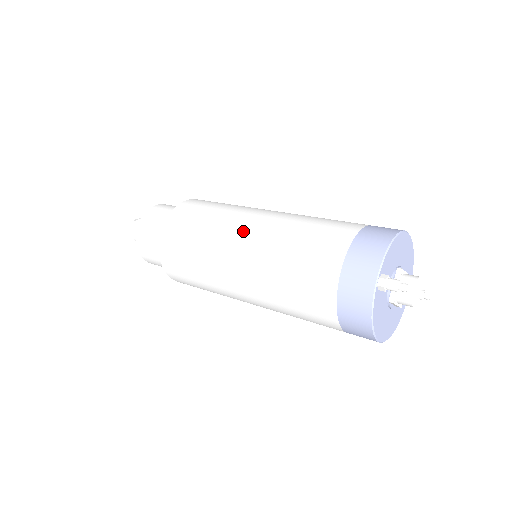
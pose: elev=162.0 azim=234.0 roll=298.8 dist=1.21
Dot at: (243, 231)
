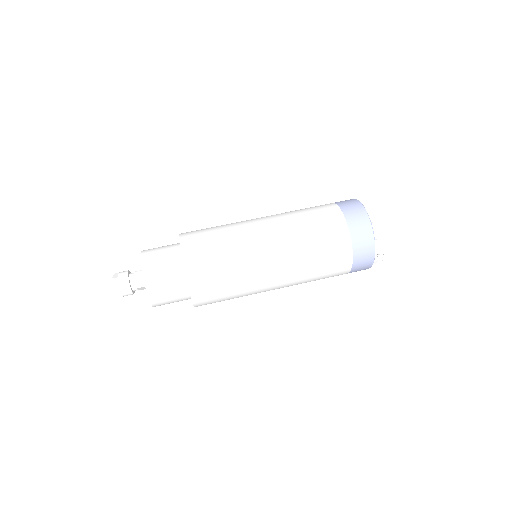
Dot at: (272, 277)
